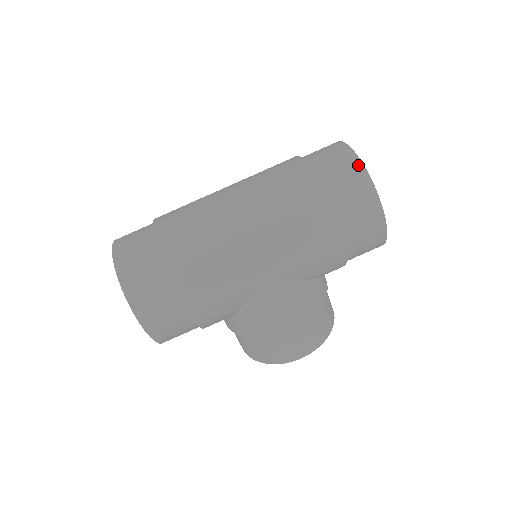
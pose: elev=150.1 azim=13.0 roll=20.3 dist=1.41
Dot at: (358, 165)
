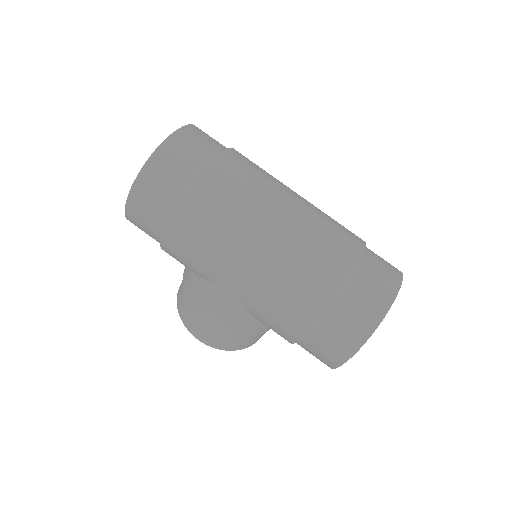
Dot at: (379, 316)
